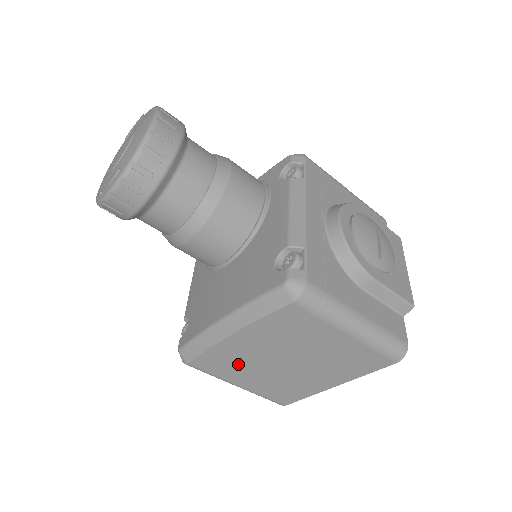
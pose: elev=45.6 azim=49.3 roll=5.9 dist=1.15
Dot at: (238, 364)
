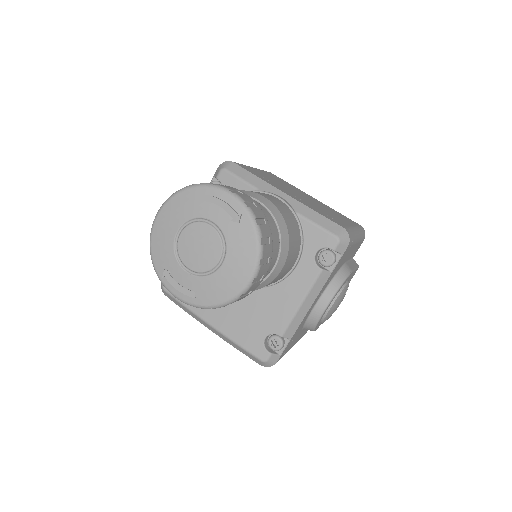
Dot at: occluded
